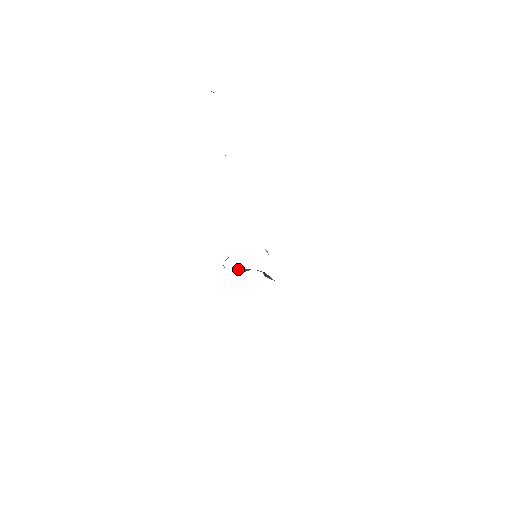
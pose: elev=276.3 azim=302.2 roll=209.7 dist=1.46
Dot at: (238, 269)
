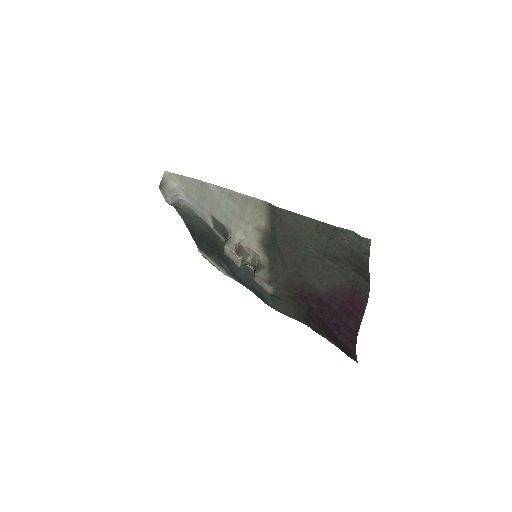
Dot at: (240, 246)
